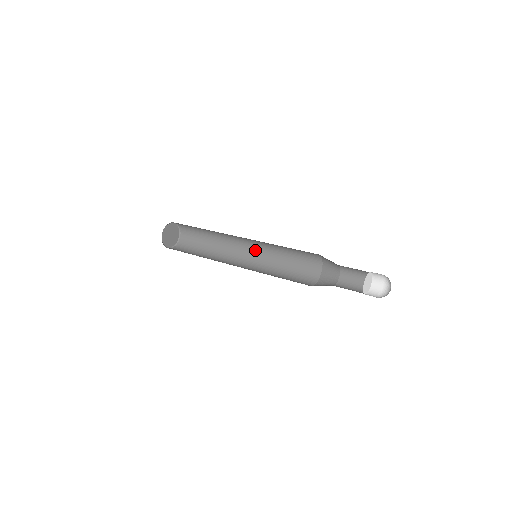
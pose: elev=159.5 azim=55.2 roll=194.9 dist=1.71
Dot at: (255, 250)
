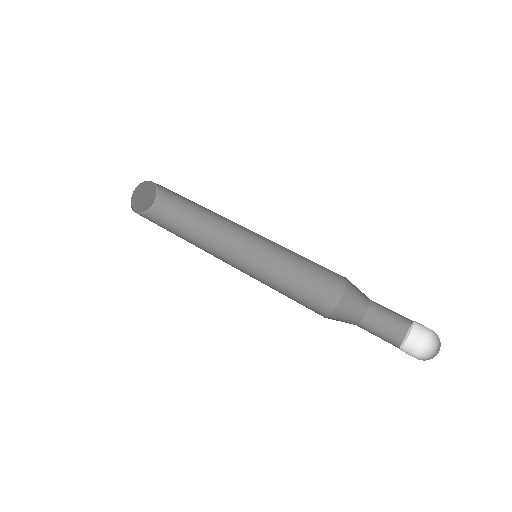
Dot at: (252, 253)
